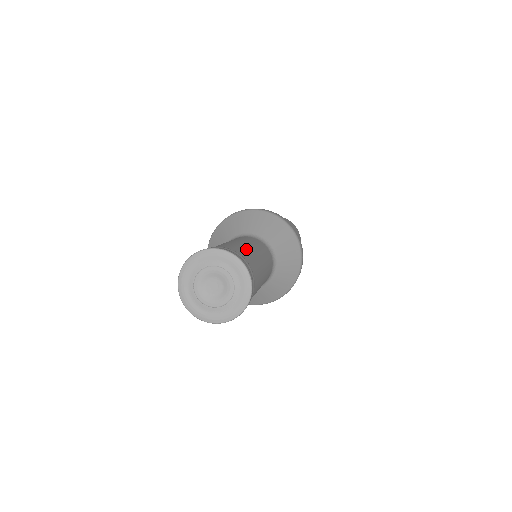
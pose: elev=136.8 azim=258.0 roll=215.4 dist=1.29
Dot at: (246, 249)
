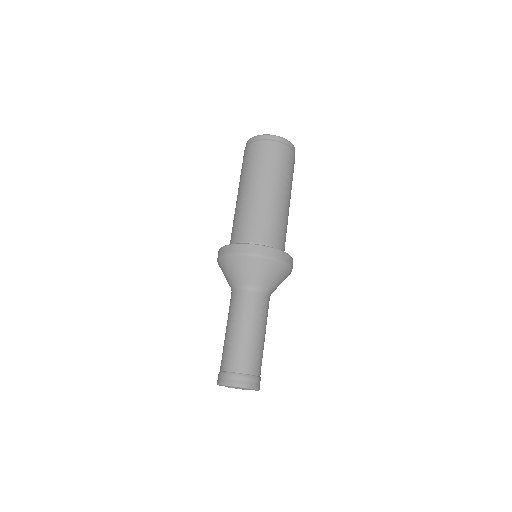
Dot at: (253, 350)
